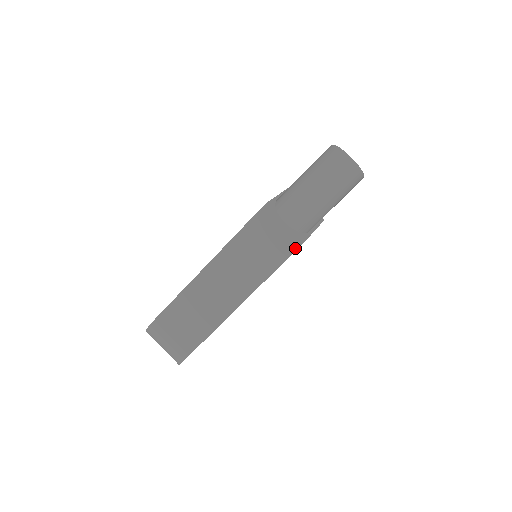
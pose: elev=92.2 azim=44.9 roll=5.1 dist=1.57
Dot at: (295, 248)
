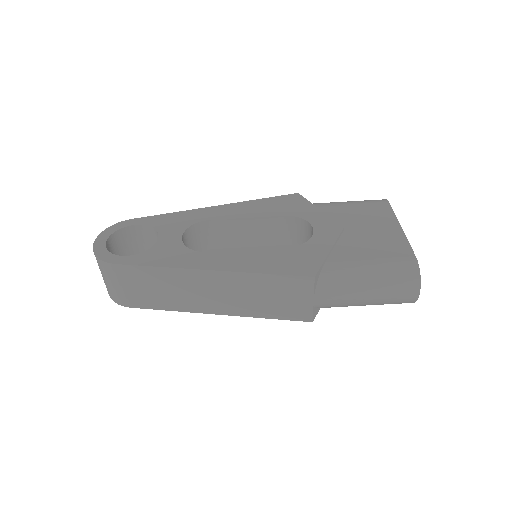
Dot at: (301, 319)
